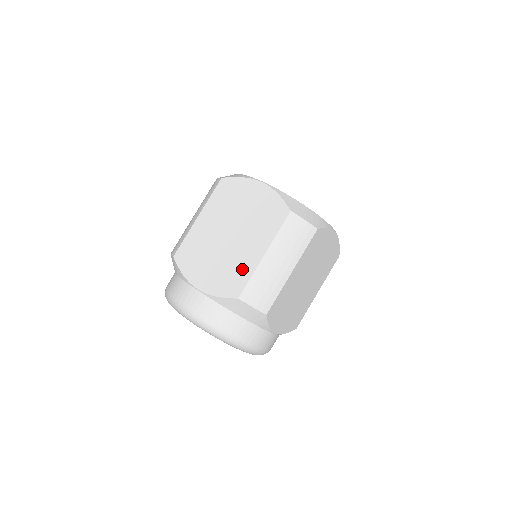
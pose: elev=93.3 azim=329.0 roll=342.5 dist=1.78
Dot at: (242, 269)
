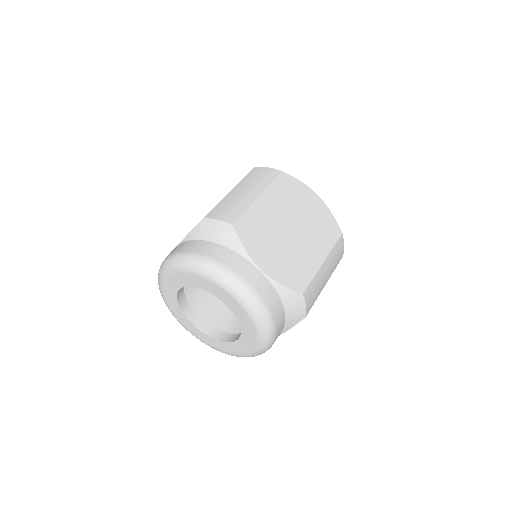
Dot at: occluded
